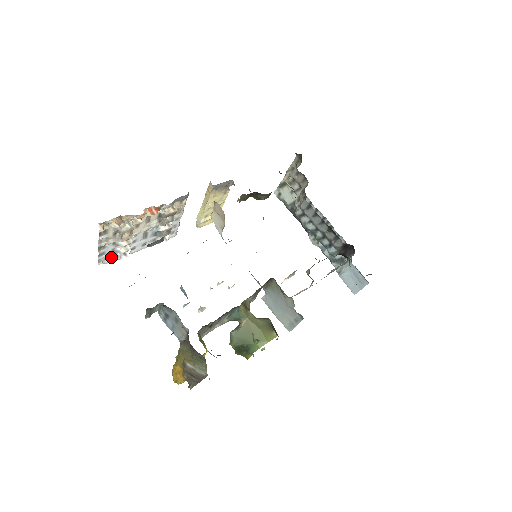
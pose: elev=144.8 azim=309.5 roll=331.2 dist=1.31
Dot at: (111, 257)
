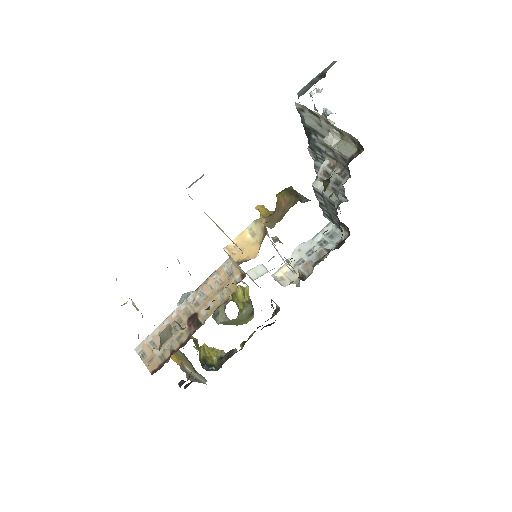
Dot at: occluded
